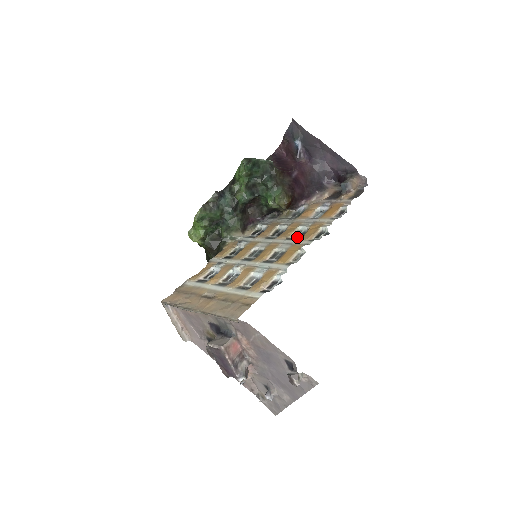
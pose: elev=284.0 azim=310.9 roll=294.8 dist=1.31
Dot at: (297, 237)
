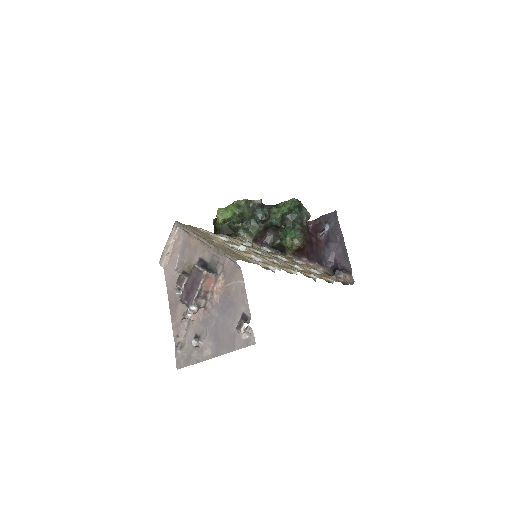
Dot at: occluded
